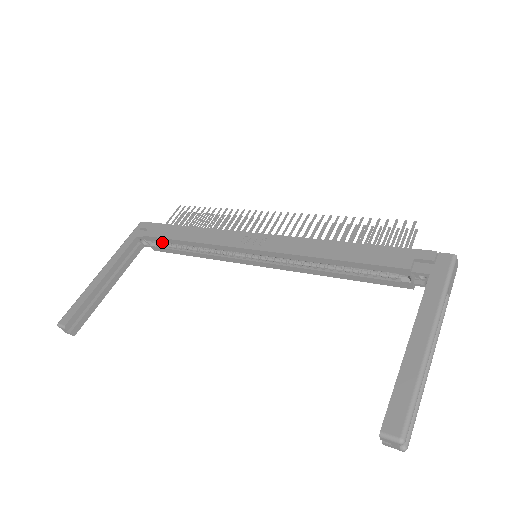
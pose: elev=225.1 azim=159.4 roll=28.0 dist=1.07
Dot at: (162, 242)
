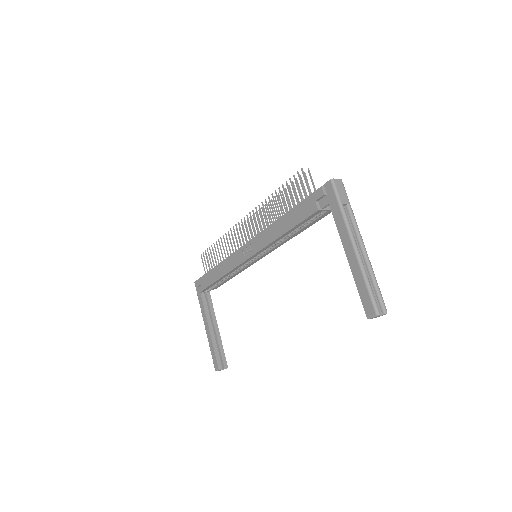
Dot at: occluded
